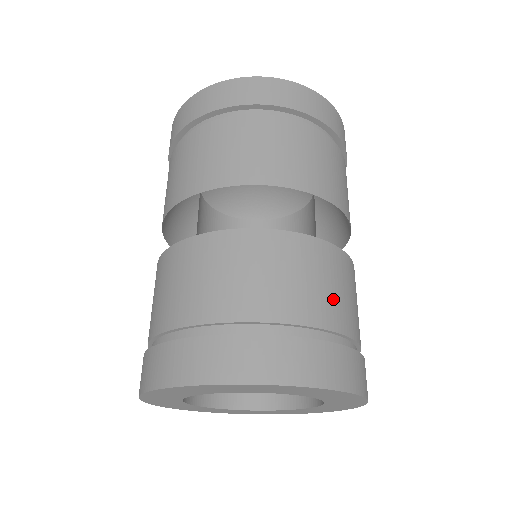
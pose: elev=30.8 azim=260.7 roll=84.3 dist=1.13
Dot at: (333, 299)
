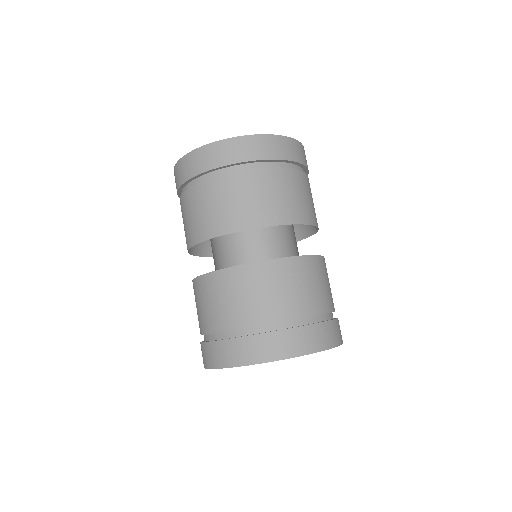
Dot at: (322, 293)
